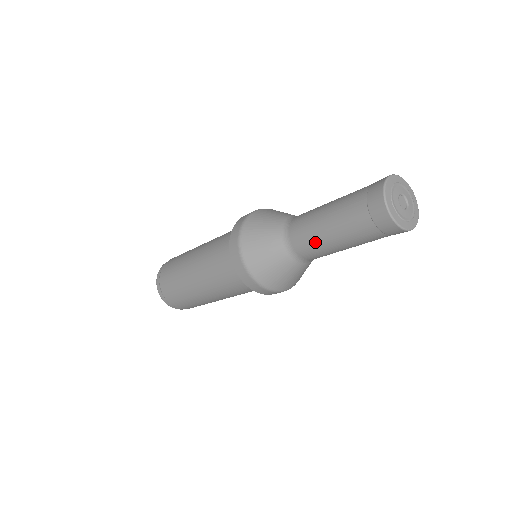
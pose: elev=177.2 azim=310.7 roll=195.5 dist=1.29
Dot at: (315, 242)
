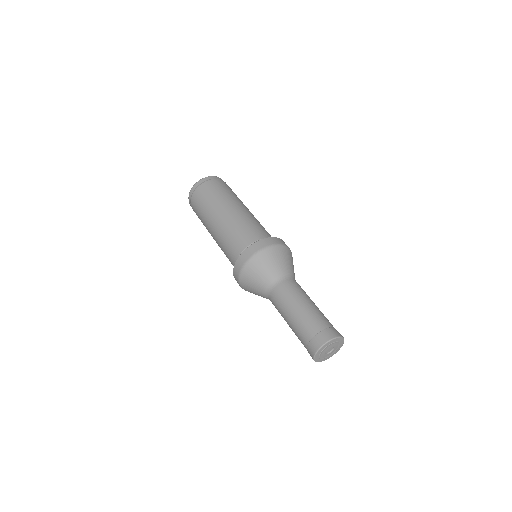
Dot at: (280, 311)
